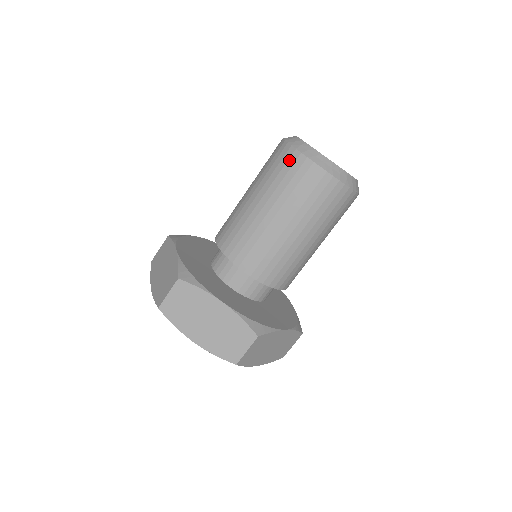
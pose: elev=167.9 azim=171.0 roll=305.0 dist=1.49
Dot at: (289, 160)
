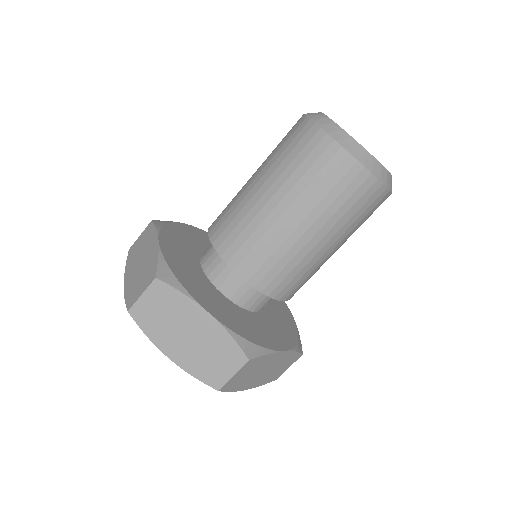
Dot at: (310, 141)
